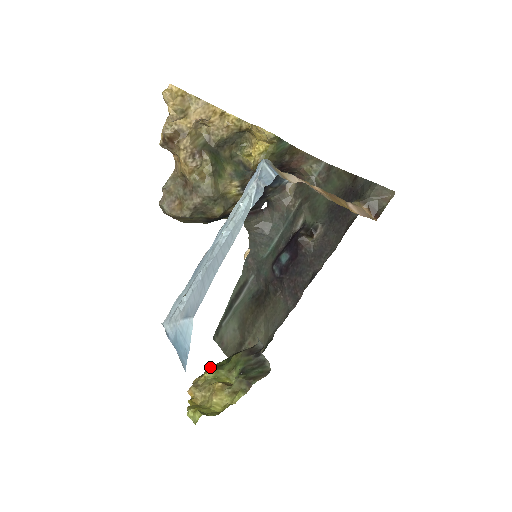
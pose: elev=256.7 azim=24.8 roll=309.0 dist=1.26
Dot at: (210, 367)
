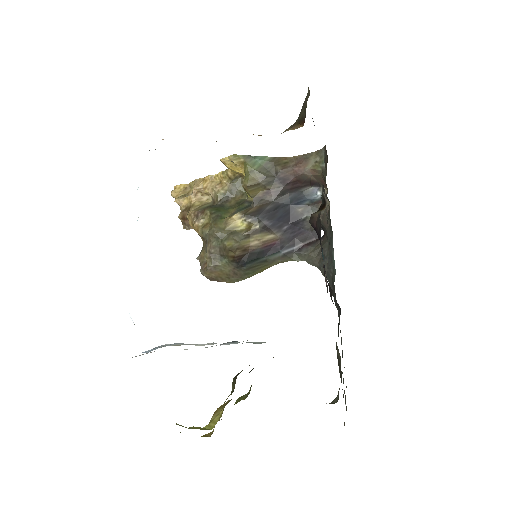
Dot at: occluded
